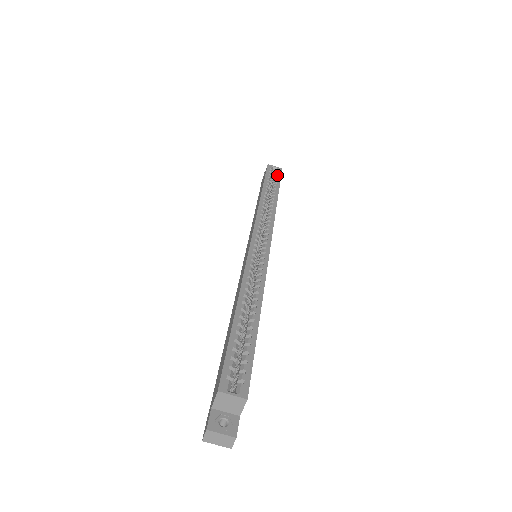
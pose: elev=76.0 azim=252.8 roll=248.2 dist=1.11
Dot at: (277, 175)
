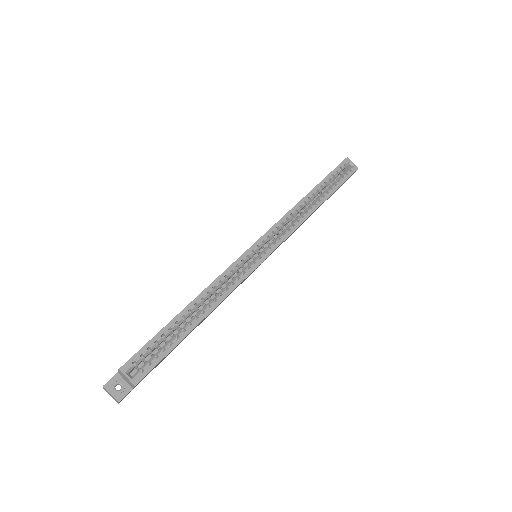
Dot at: (345, 175)
